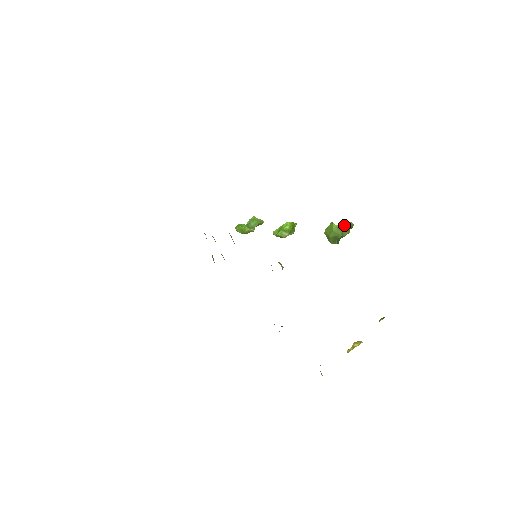
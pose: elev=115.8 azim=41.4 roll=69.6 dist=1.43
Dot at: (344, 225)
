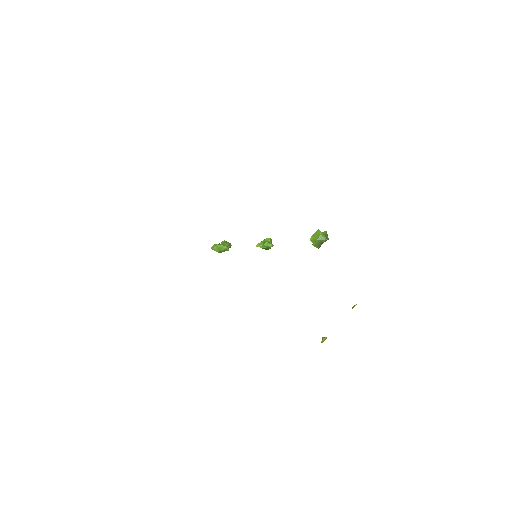
Dot at: (326, 233)
